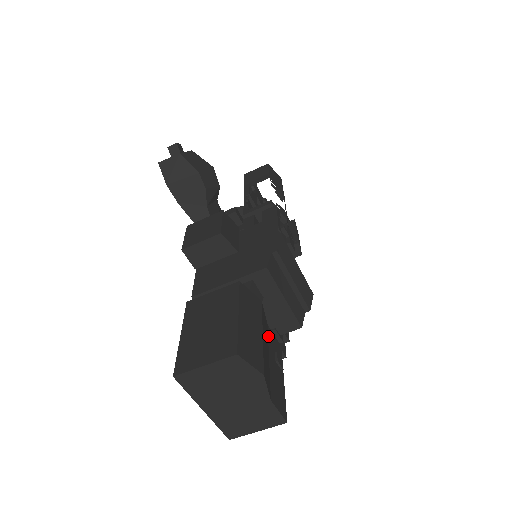
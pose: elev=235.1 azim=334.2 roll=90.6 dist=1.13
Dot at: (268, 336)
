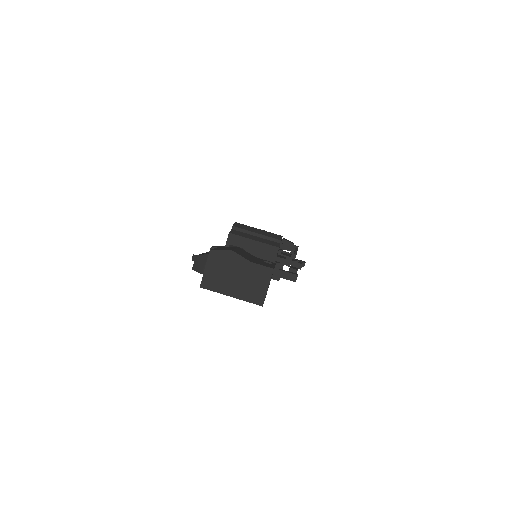
Dot at: (255, 258)
